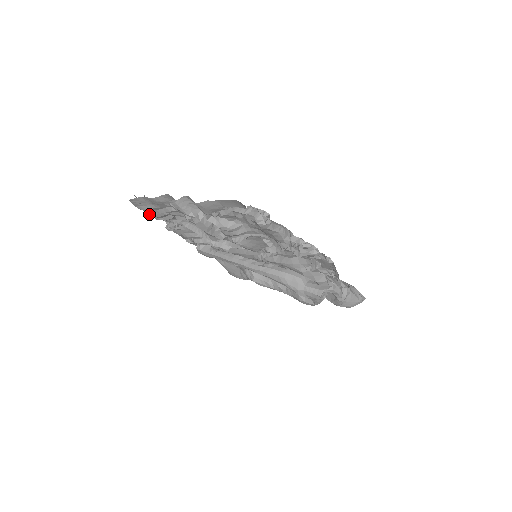
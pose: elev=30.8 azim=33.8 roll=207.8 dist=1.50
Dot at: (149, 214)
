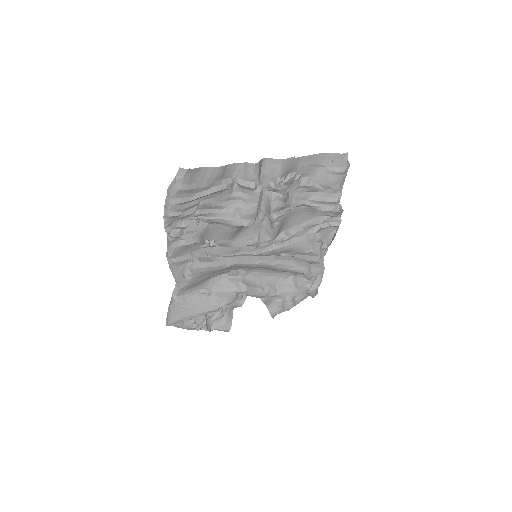
Dot at: (180, 202)
